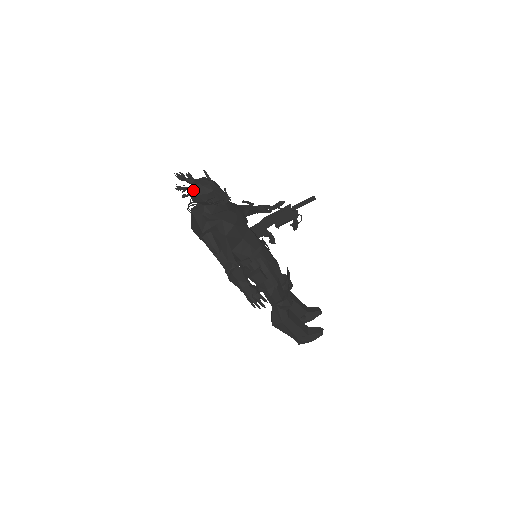
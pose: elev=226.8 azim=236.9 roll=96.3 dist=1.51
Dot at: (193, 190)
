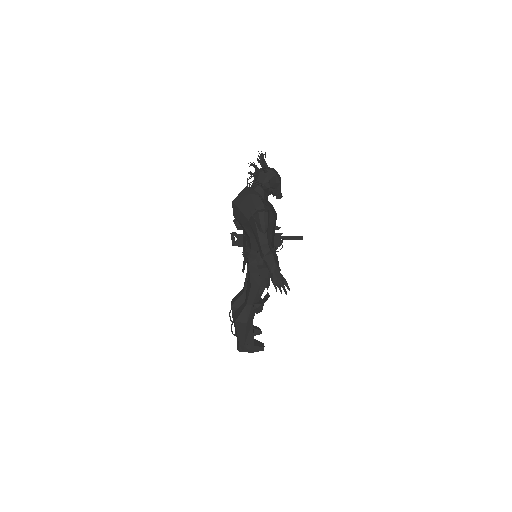
Dot at: (267, 173)
